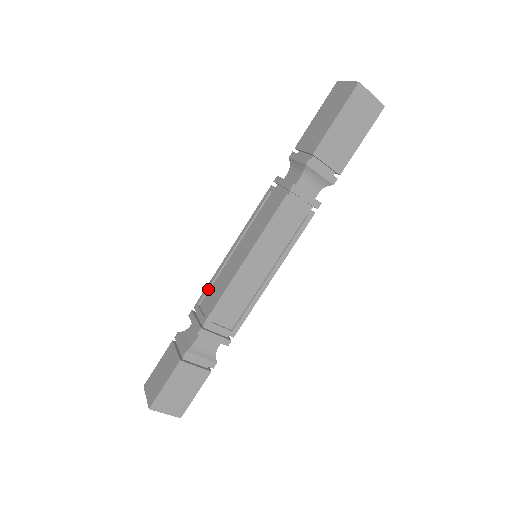
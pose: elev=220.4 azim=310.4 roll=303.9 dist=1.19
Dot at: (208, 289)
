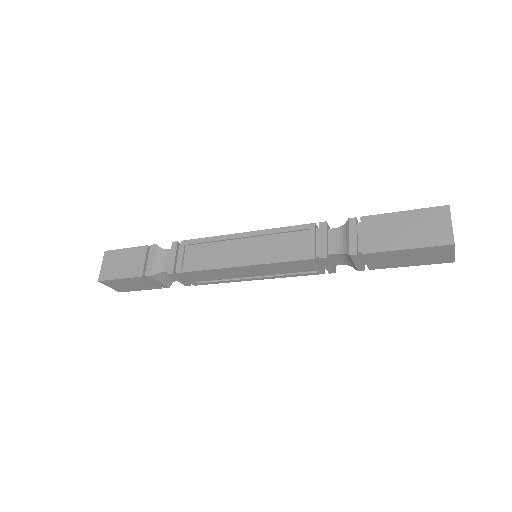
Dot at: (201, 243)
